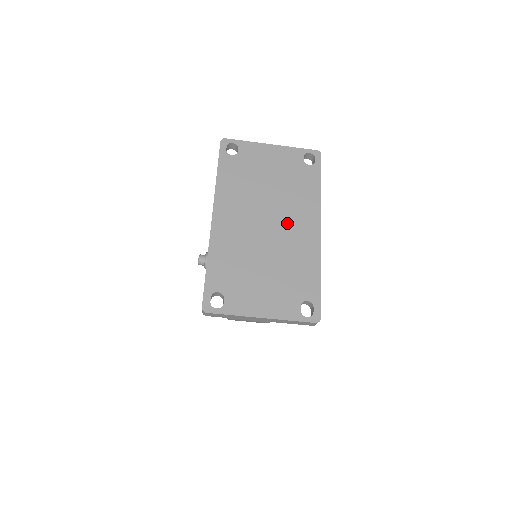
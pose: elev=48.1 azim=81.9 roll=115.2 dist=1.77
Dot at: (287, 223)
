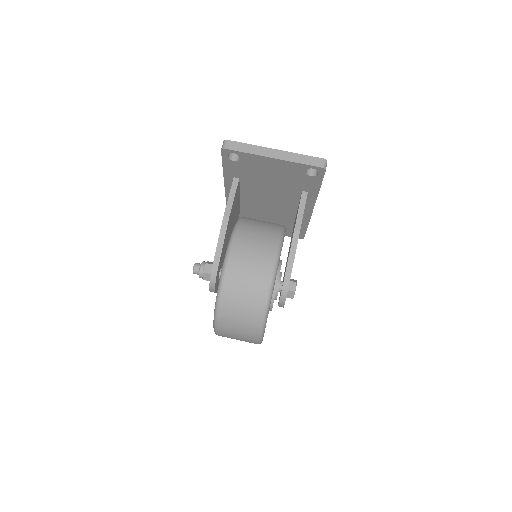
Dot at: occluded
